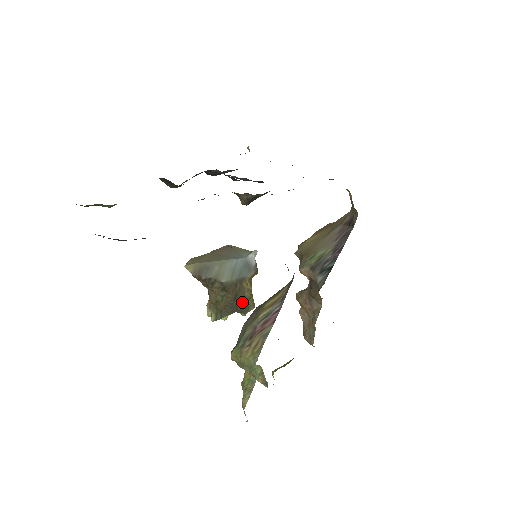
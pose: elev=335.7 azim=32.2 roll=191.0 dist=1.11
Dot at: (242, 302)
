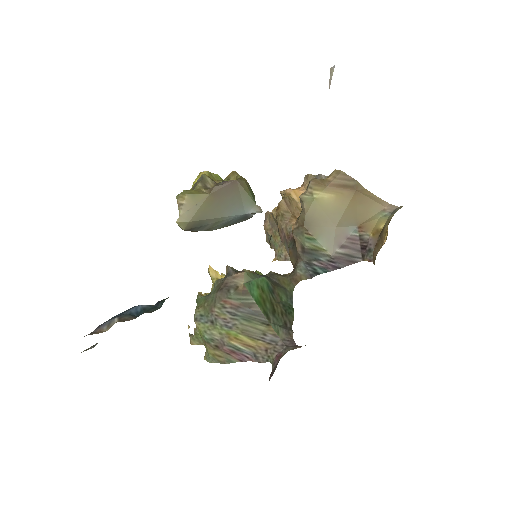
Dot at: occluded
